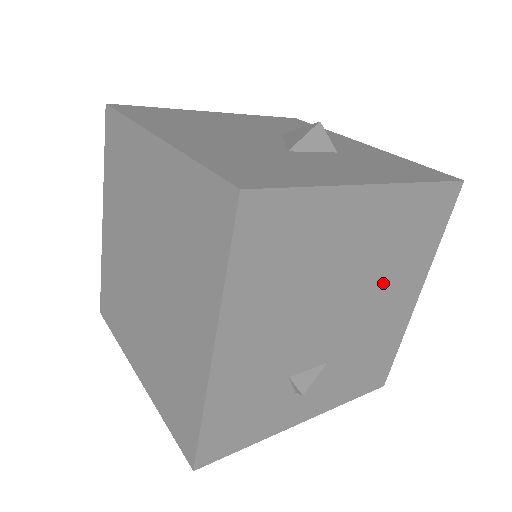
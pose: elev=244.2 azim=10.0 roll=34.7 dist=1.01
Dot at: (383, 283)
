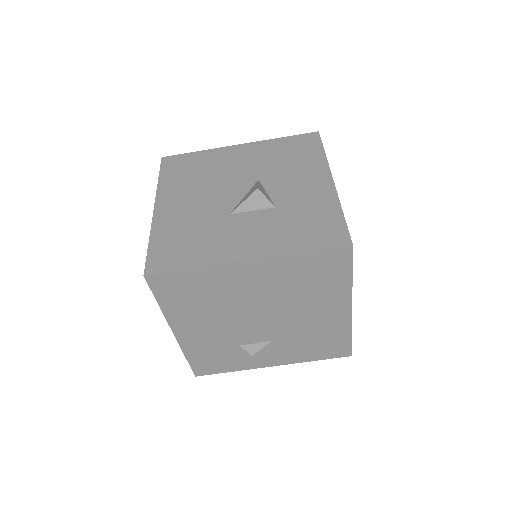
Dot at: (298, 304)
